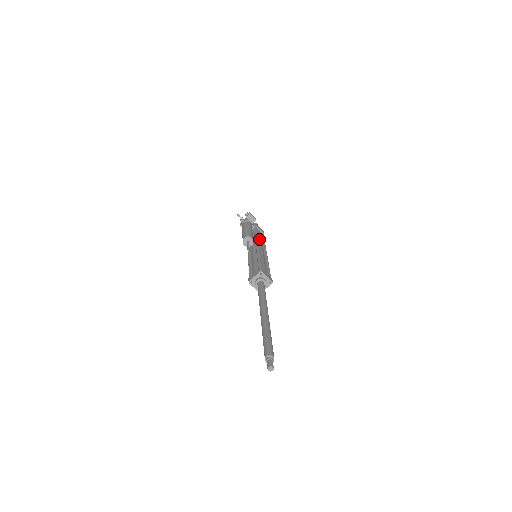
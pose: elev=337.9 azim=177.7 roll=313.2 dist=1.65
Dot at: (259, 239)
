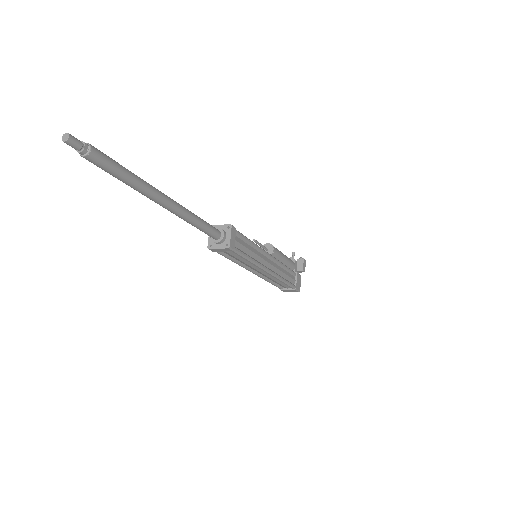
Dot at: (282, 269)
